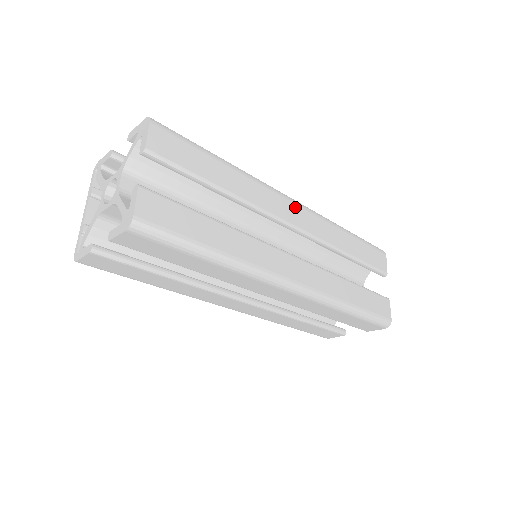
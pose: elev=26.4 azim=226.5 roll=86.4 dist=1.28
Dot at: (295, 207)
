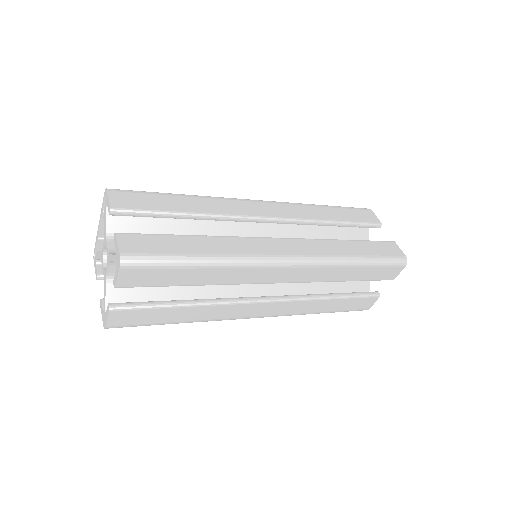
Dot at: (286, 270)
